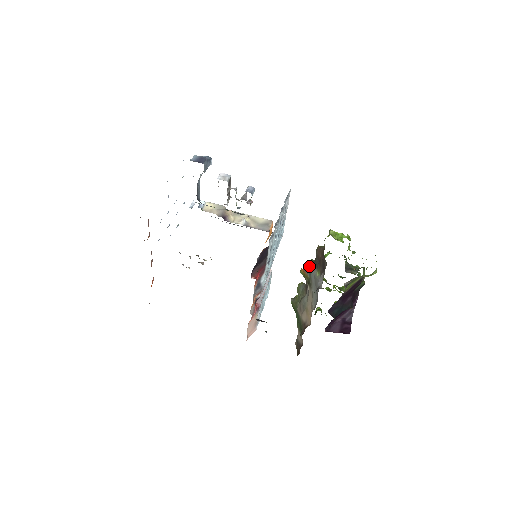
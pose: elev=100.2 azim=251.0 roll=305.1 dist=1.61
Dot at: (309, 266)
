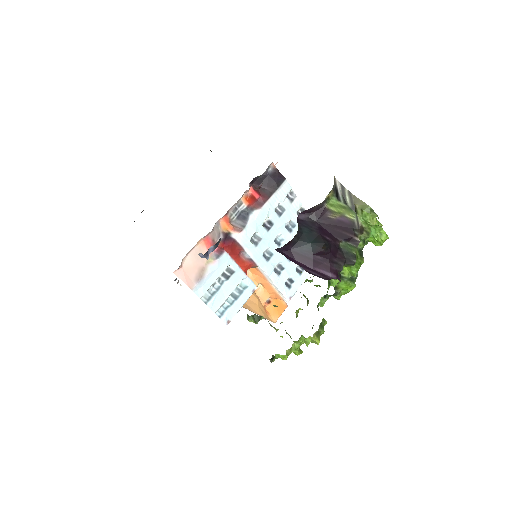
Dot at: occluded
